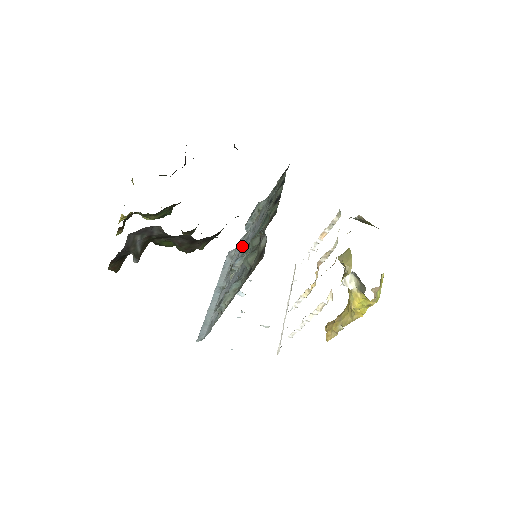
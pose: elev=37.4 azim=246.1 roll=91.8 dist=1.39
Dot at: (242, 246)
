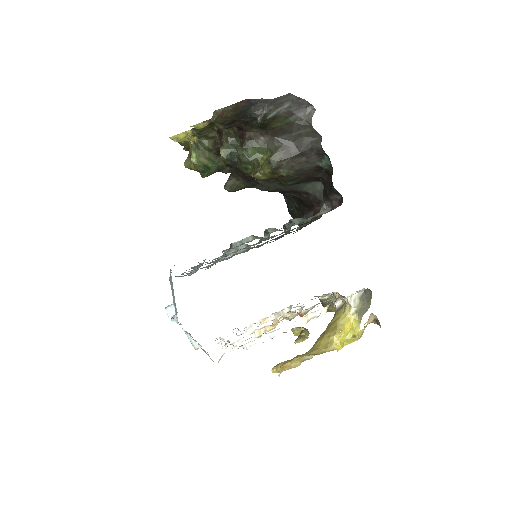
Dot at: occluded
